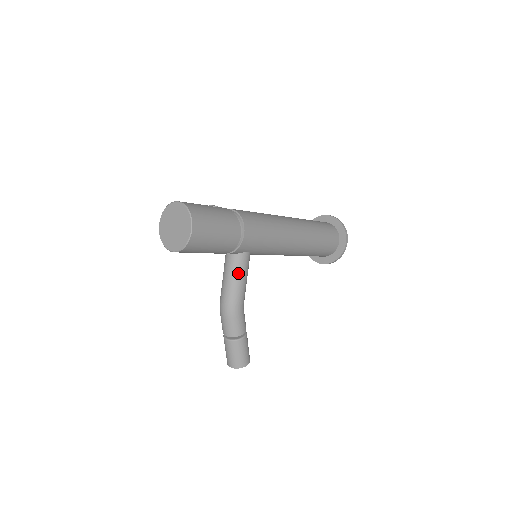
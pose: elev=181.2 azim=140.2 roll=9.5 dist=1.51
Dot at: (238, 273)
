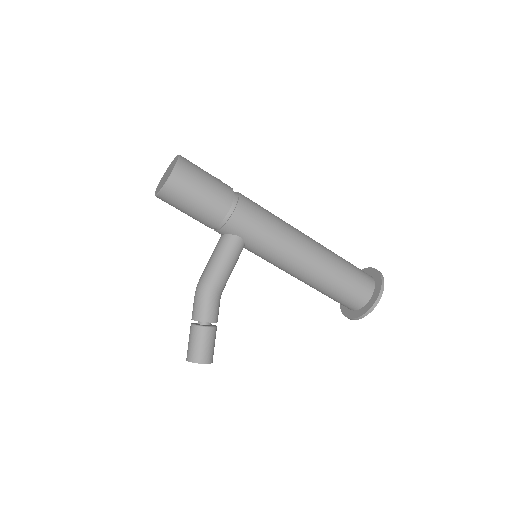
Dot at: (222, 253)
